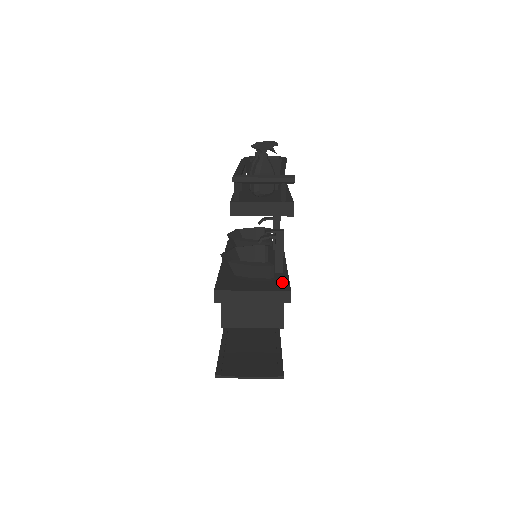
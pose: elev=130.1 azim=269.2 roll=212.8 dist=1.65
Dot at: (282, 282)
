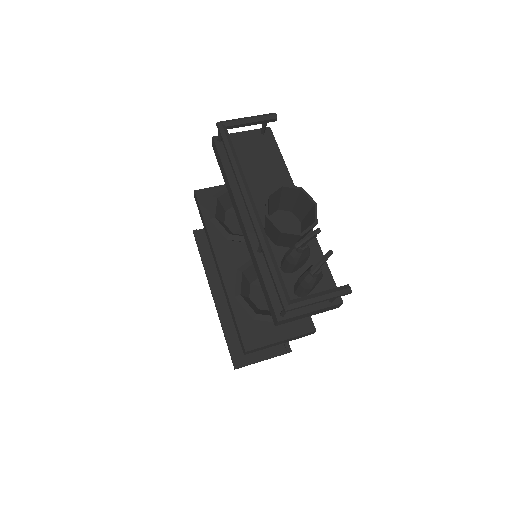
Dot at: occluded
